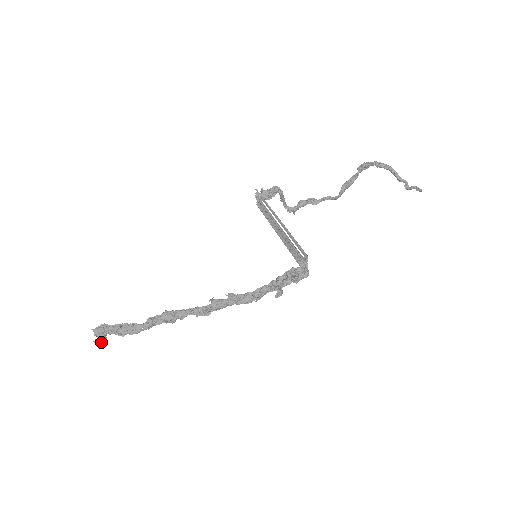
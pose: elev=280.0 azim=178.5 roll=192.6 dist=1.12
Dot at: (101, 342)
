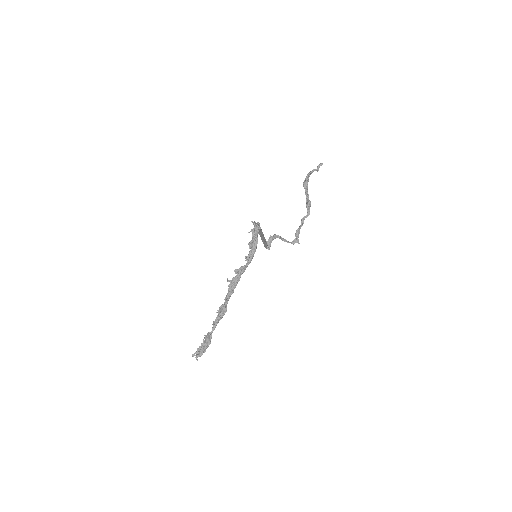
Dot at: occluded
